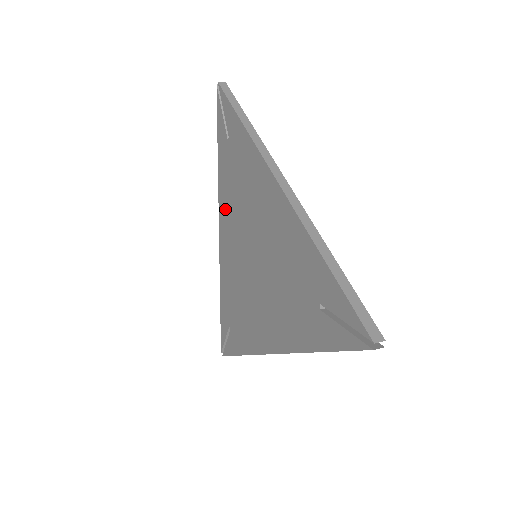
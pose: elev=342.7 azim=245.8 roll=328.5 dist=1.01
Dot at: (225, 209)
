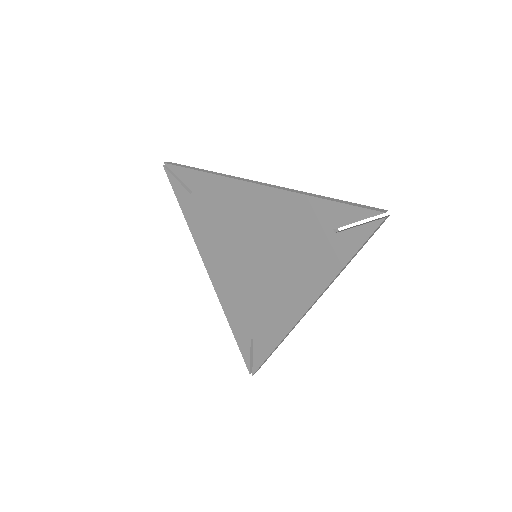
Dot at: (208, 247)
